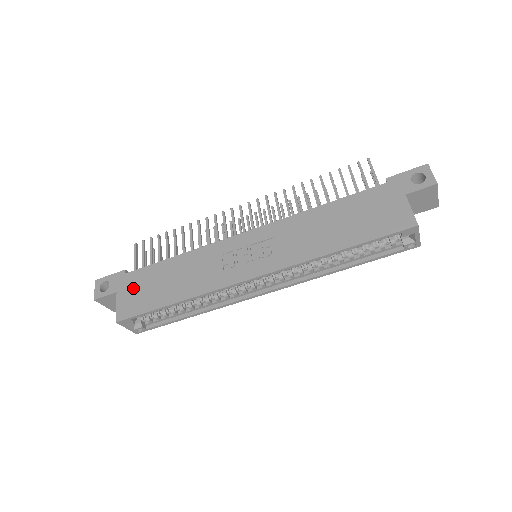
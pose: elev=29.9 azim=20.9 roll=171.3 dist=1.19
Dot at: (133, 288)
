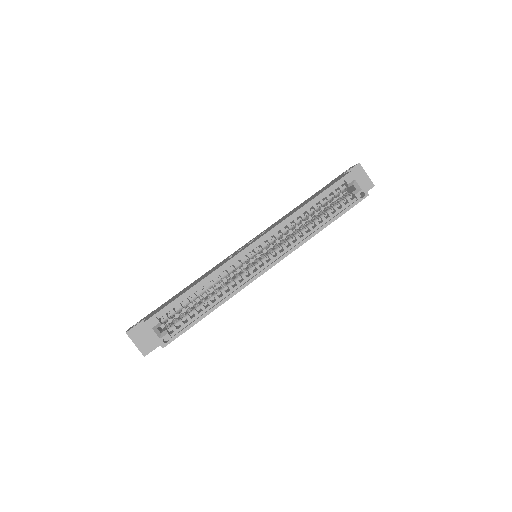
Dot at: (159, 308)
